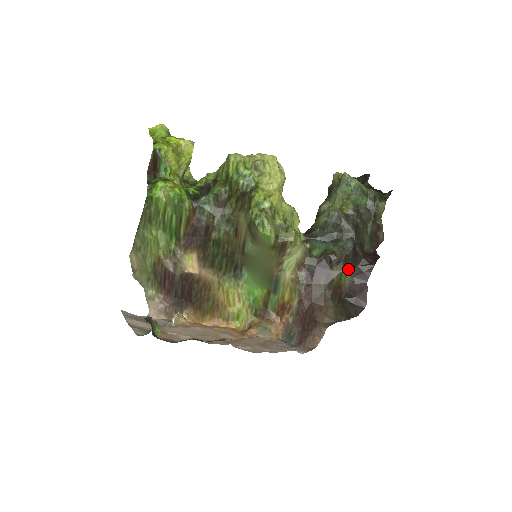
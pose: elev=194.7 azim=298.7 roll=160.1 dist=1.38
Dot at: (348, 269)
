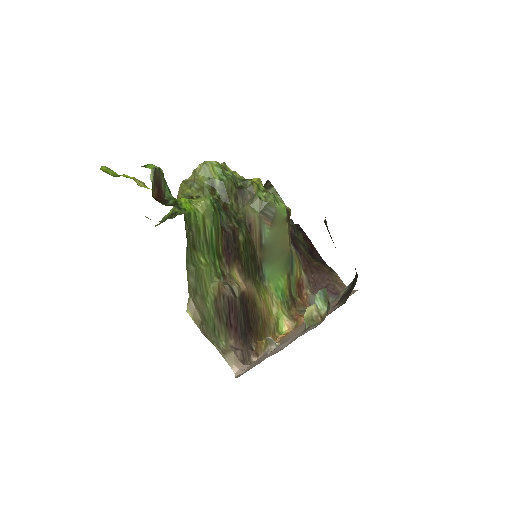
Dot at: occluded
